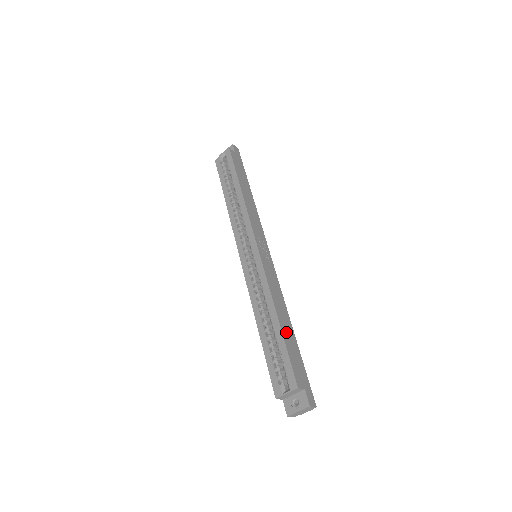
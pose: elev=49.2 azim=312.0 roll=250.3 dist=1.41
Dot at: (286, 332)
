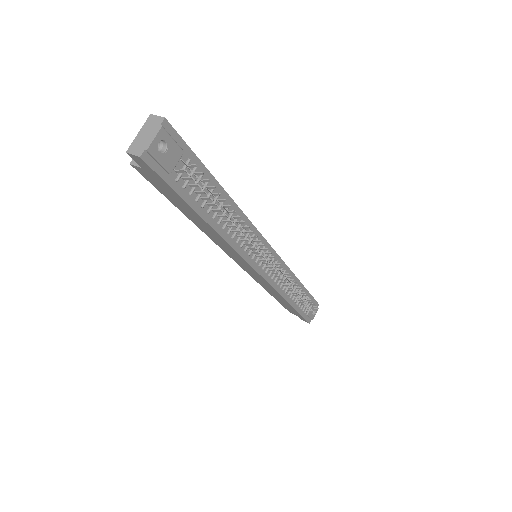
Dot at: occluded
